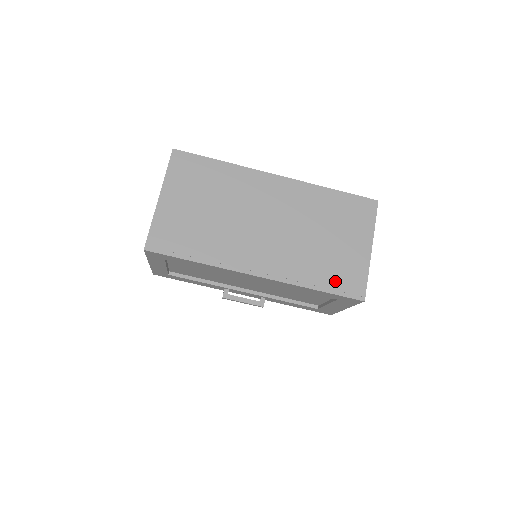
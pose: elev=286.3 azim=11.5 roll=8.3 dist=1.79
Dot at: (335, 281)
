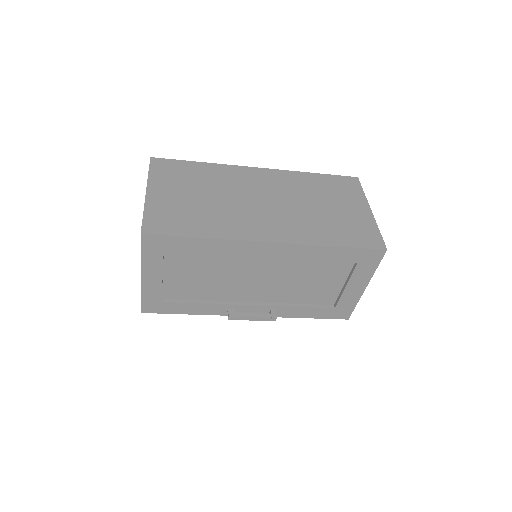
Dot at: (350, 237)
